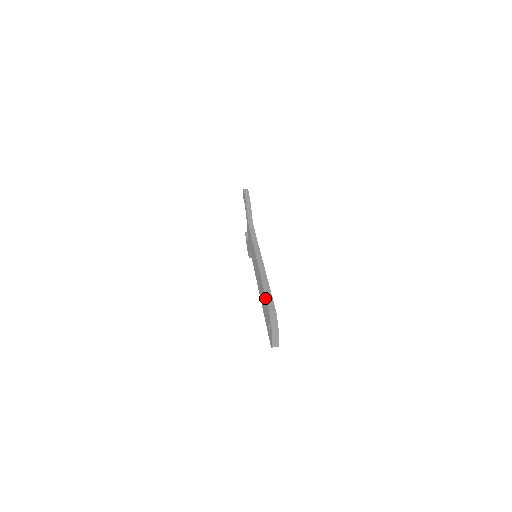
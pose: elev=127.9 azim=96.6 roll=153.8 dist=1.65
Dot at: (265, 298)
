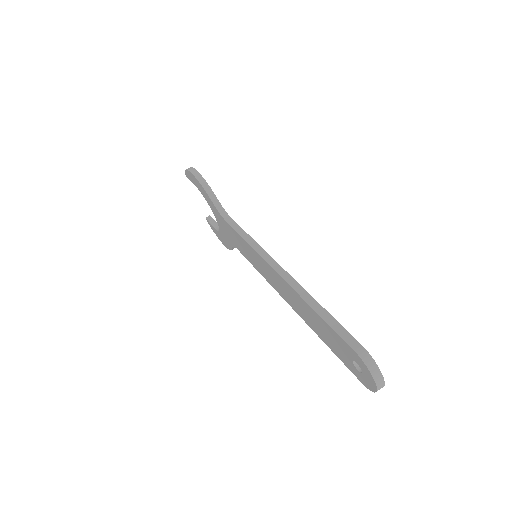
Dot at: (330, 329)
